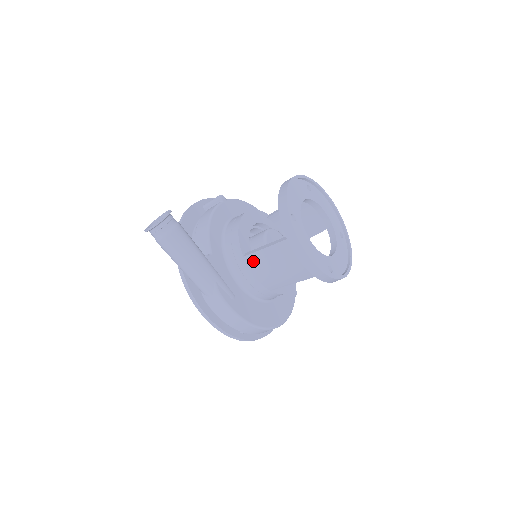
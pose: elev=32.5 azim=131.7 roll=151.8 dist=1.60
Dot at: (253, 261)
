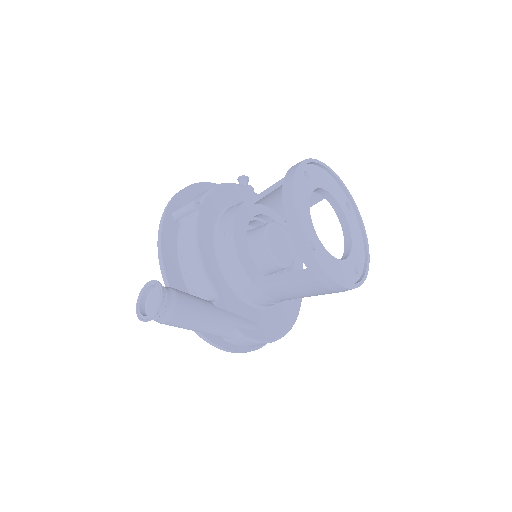
Dot at: (269, 289)
